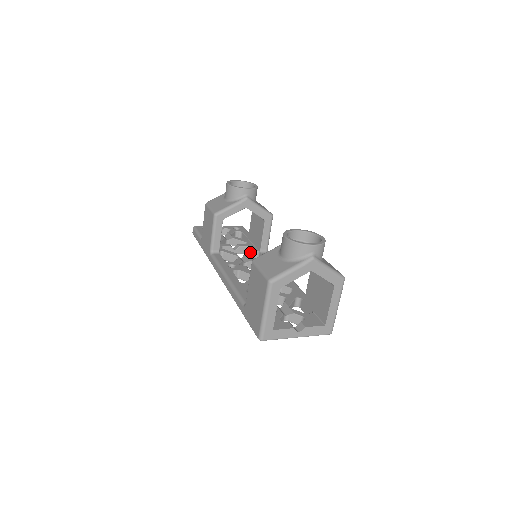
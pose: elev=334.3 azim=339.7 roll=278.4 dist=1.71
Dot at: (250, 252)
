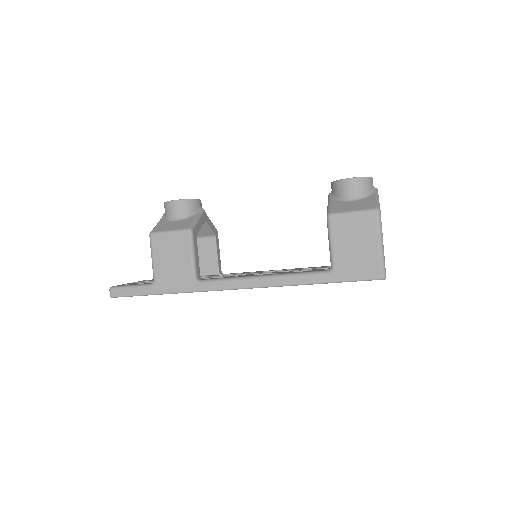
Dot at: (215, 275)
